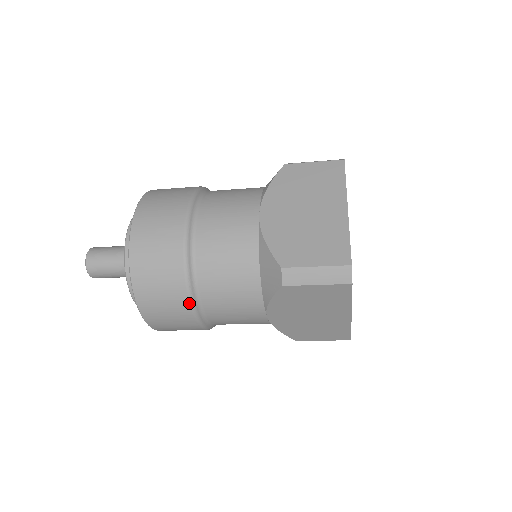
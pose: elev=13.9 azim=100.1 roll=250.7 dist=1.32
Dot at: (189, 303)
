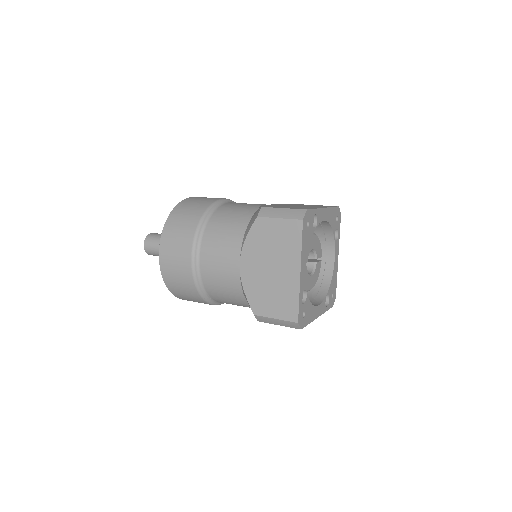
Dot at: (210, 304)
